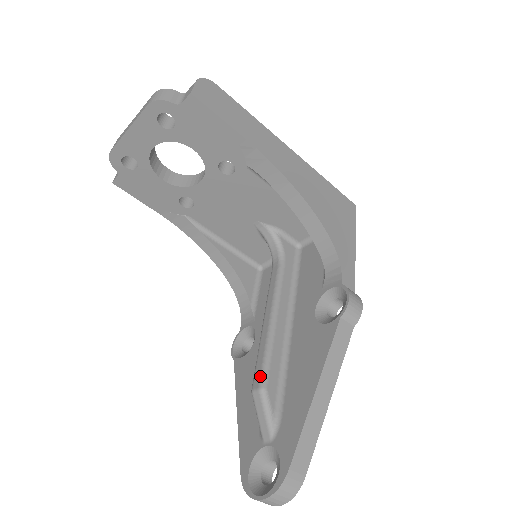
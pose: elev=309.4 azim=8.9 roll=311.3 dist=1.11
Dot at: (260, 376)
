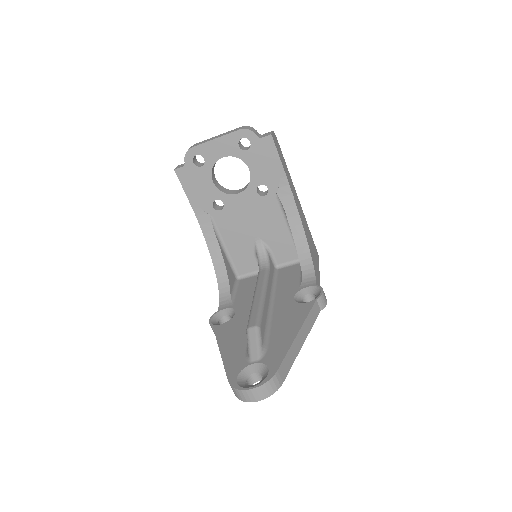
Dot at: (256, 320)
